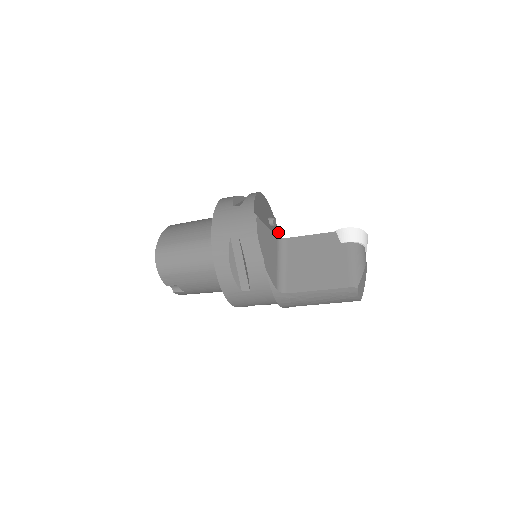
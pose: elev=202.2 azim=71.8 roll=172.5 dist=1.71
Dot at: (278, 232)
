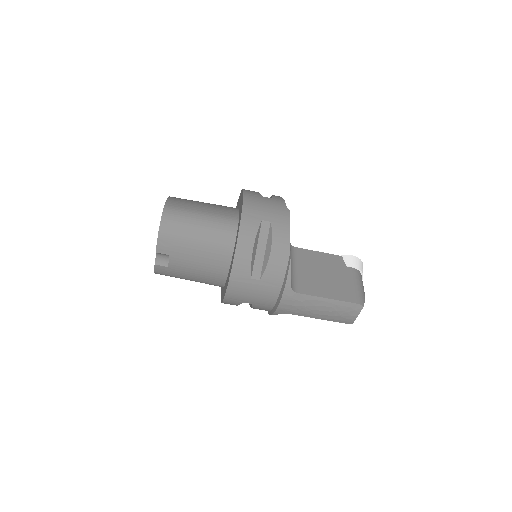
Dot at: occluded
